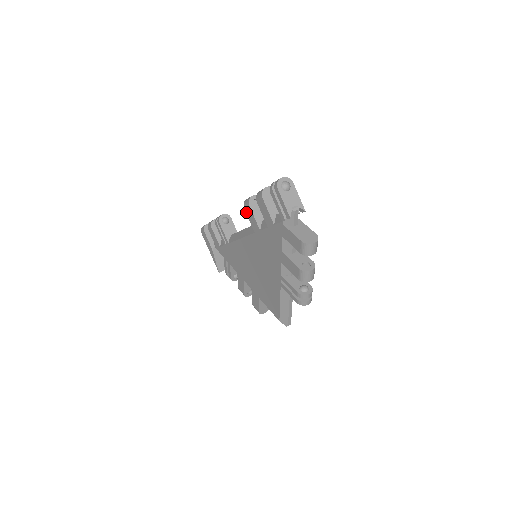
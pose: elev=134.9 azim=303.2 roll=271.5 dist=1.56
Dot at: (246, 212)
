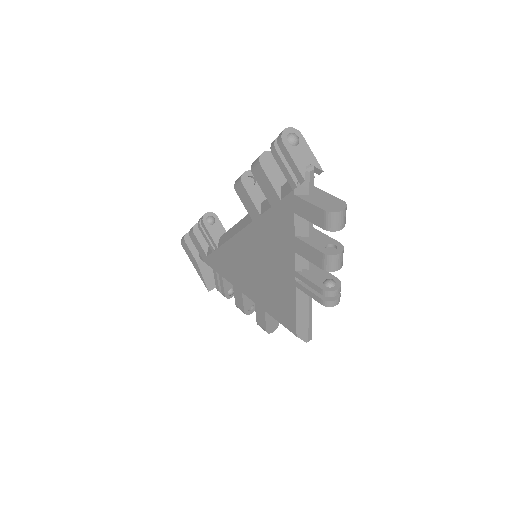
Dot at: (239, 195)
